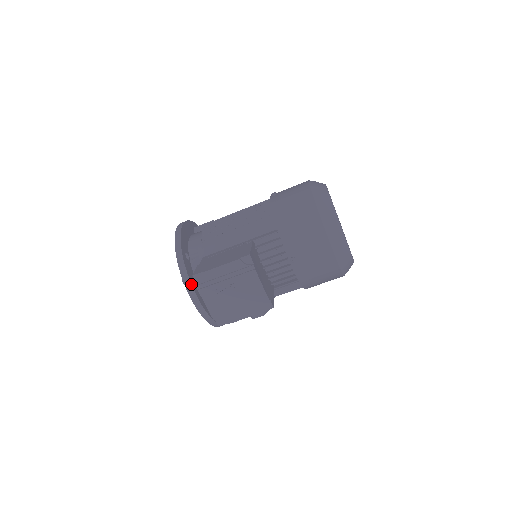
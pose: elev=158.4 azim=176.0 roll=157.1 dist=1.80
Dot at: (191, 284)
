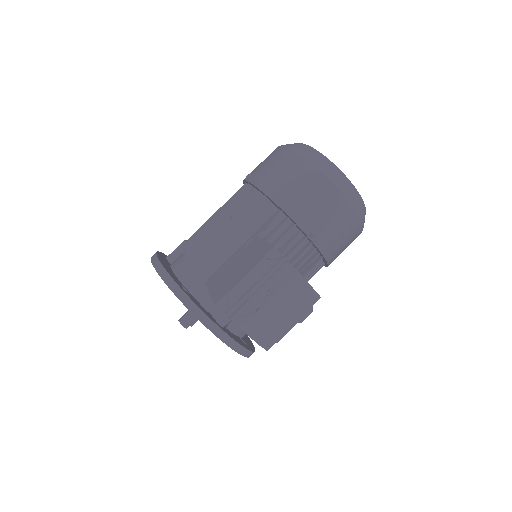
Dot at: (209, 318)
